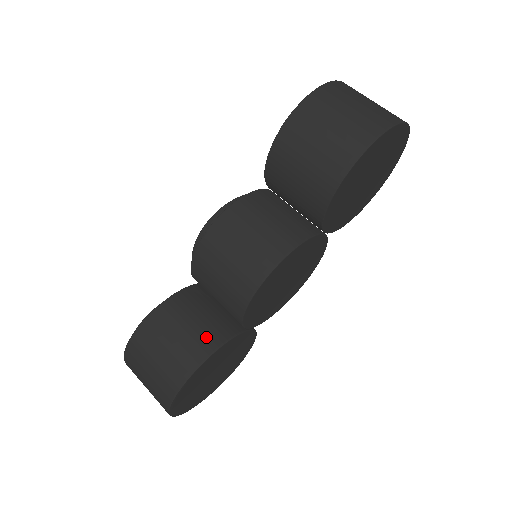
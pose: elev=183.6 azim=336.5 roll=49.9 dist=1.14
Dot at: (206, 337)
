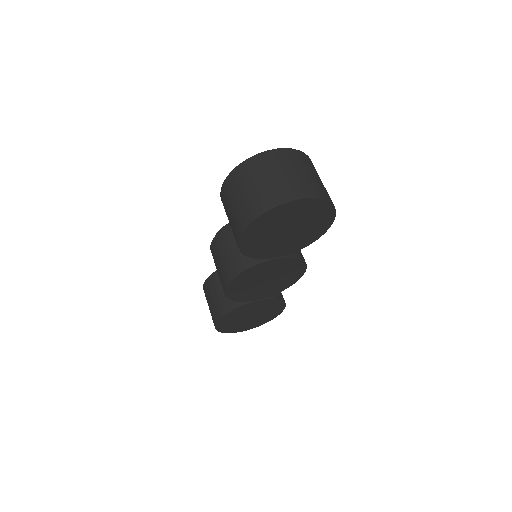
Dot at: (225, 302)
